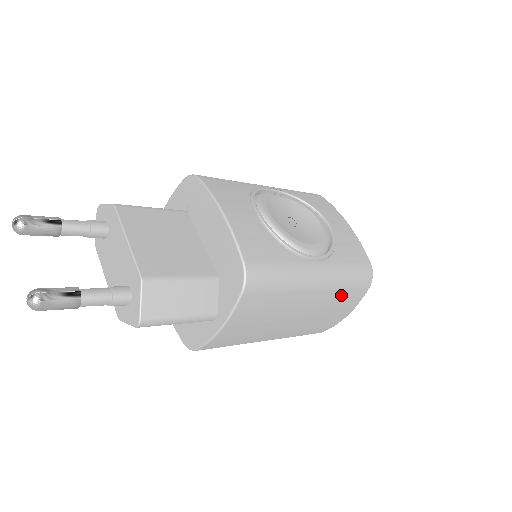
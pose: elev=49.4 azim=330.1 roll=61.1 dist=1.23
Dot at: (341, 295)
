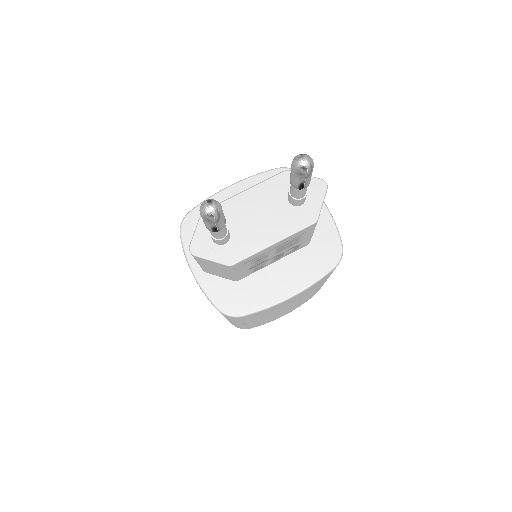
Dot at: occluded
